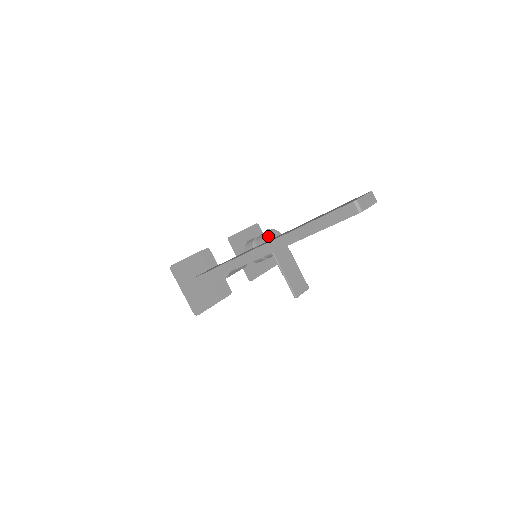
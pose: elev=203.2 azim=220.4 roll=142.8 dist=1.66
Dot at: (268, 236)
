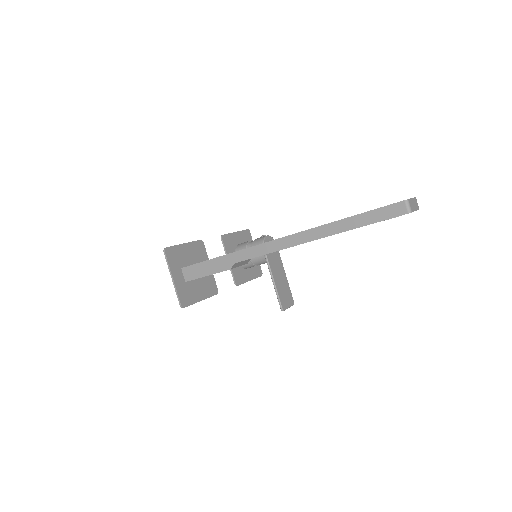
Dot at: (265, 241)
